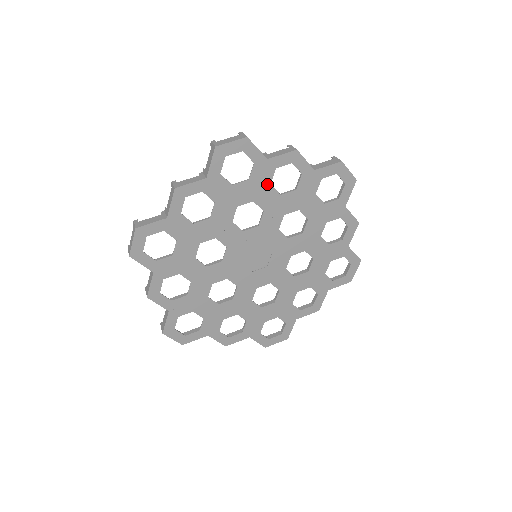
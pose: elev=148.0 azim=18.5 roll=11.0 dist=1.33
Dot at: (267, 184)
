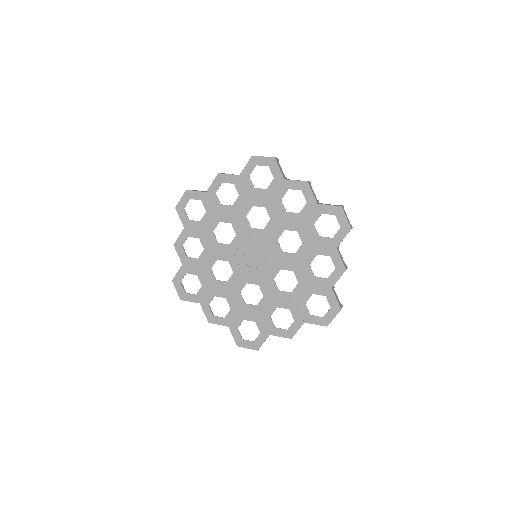
Dot at: (219, 206)
